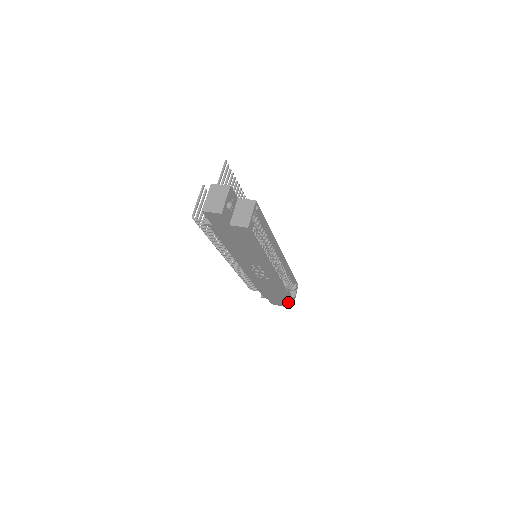
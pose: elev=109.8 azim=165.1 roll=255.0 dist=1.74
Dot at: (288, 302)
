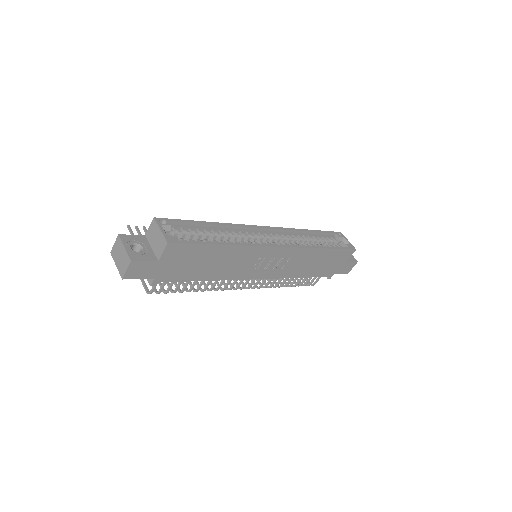
Dot at: (349, 254)
